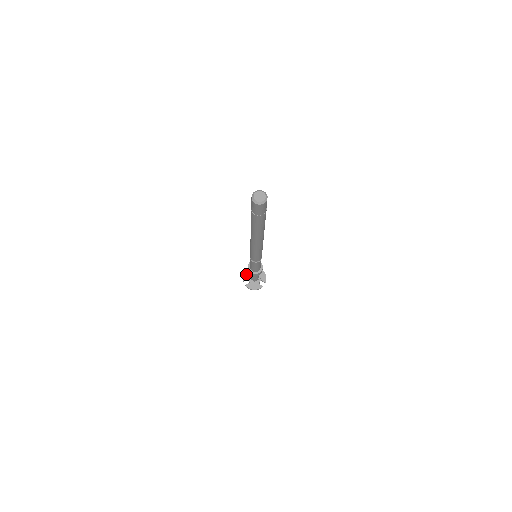
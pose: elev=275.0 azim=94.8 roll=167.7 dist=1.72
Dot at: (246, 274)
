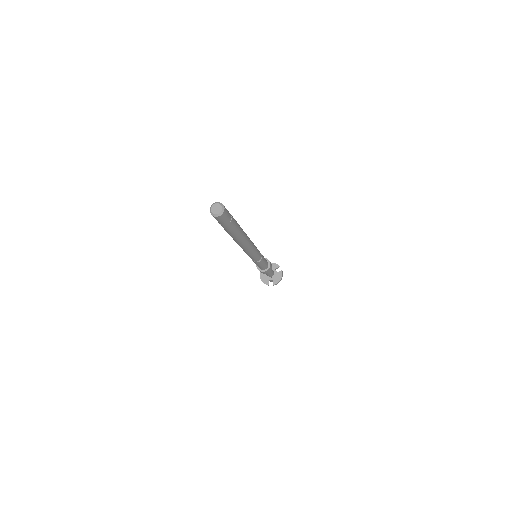
Dot at: occluded
